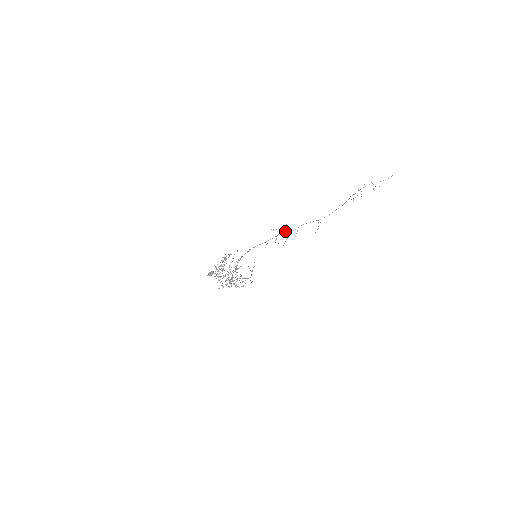
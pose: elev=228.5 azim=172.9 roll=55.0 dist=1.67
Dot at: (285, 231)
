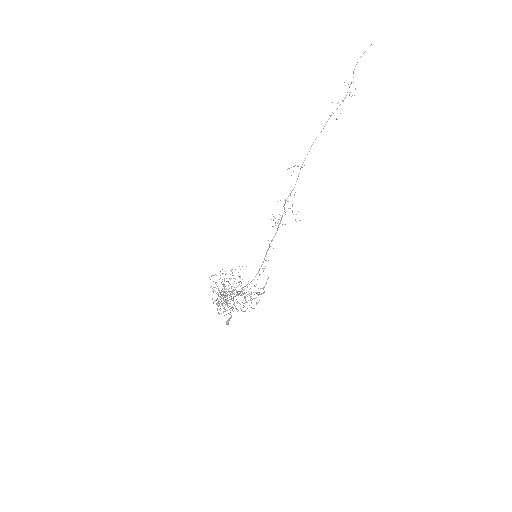
Dot at: (284, 208)
